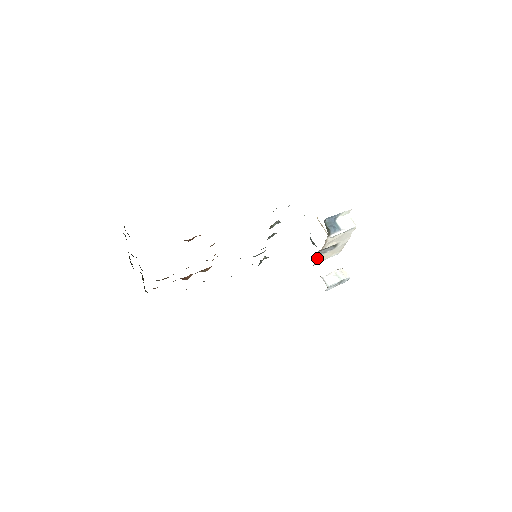
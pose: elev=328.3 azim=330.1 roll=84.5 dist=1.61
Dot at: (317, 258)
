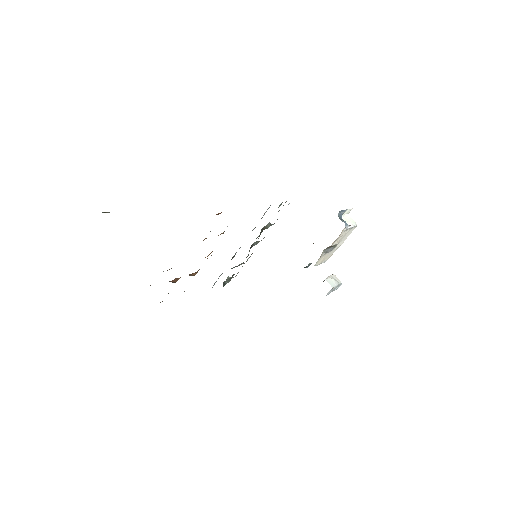
Dot at: (318, 259)
